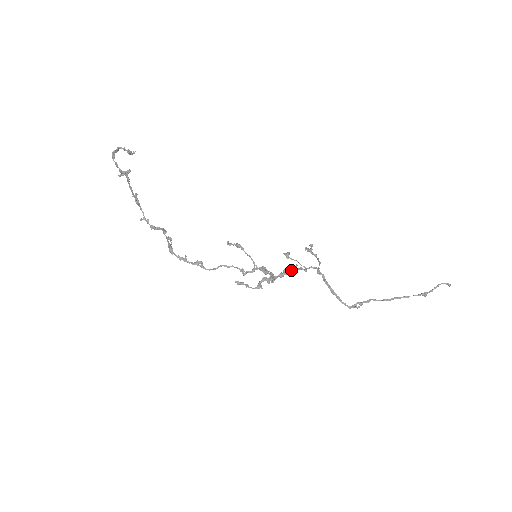
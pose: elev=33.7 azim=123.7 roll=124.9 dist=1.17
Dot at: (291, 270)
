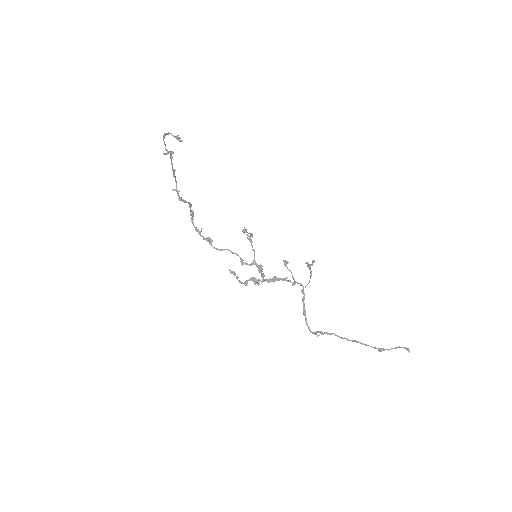
Dot at: (280, 279)
